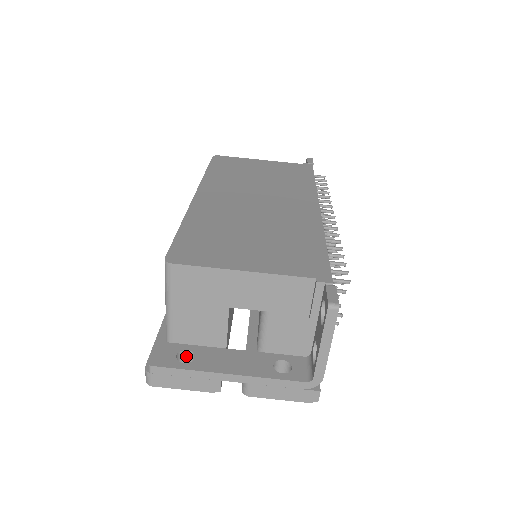
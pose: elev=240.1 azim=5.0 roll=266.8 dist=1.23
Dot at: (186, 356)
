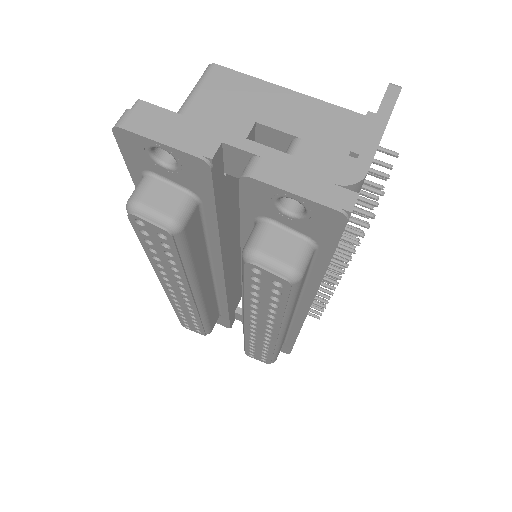
Dot at: occluded
